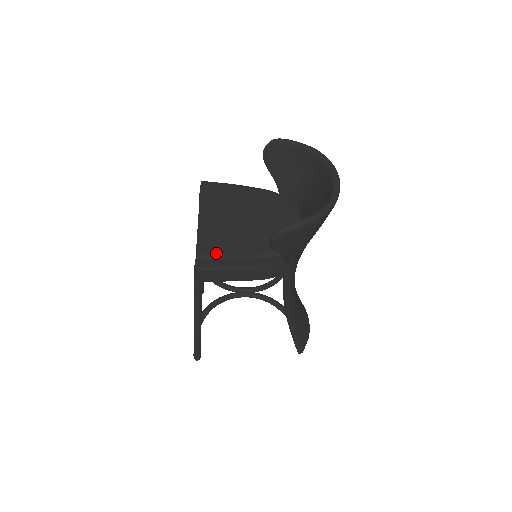
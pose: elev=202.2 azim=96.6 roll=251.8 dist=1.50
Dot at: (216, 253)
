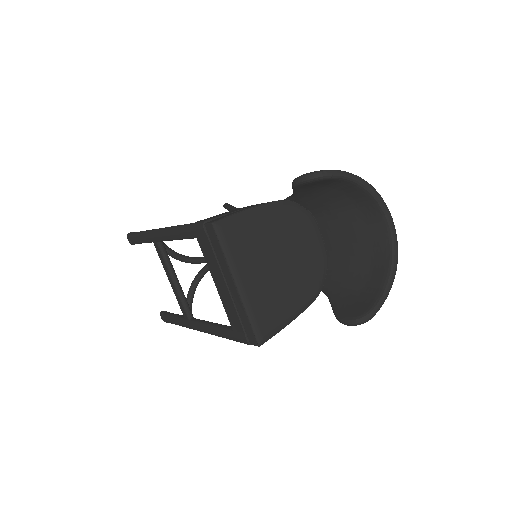
Dot at: (274, 330)
